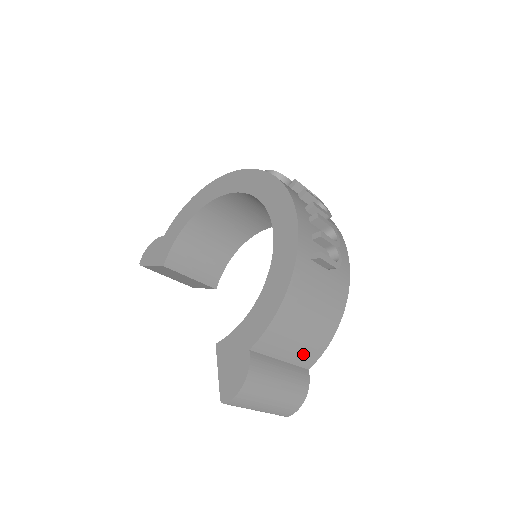
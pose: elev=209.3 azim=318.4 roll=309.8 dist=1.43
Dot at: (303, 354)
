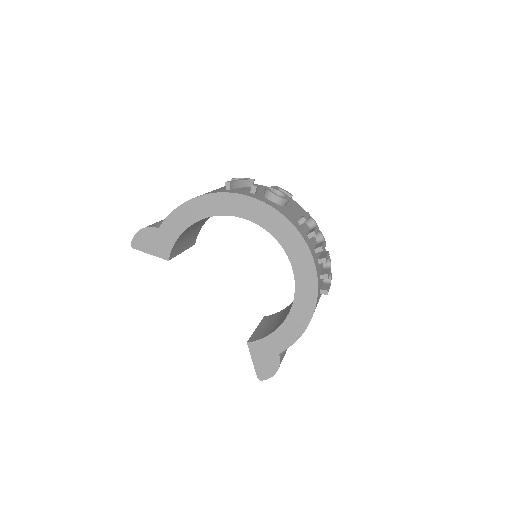
Dot at: occluded
